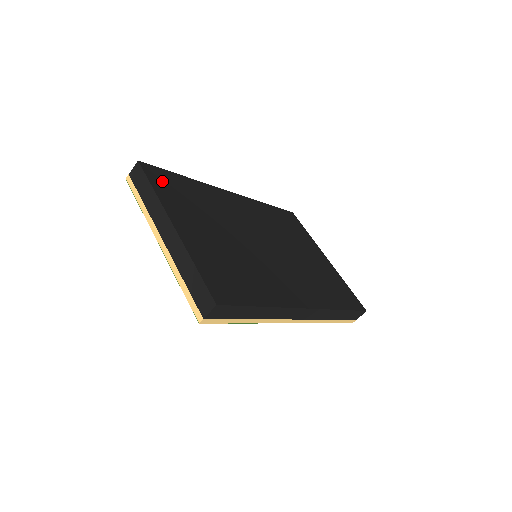
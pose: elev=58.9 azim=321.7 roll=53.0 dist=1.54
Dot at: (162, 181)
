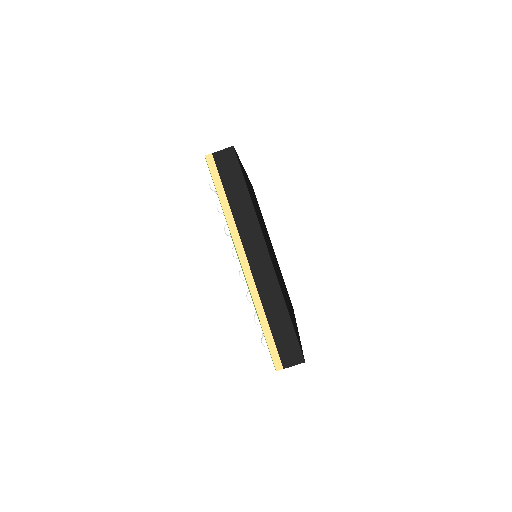
Dot at: occluded
